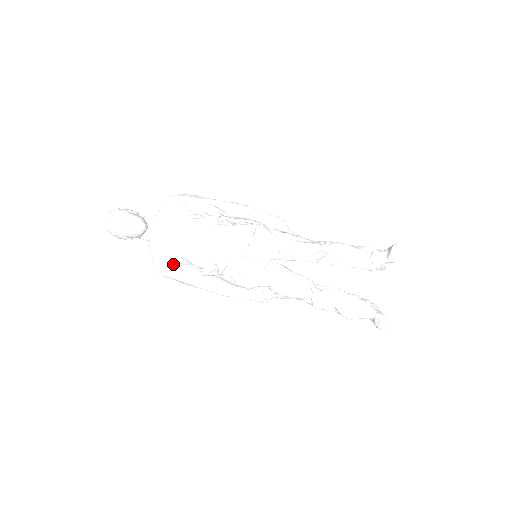
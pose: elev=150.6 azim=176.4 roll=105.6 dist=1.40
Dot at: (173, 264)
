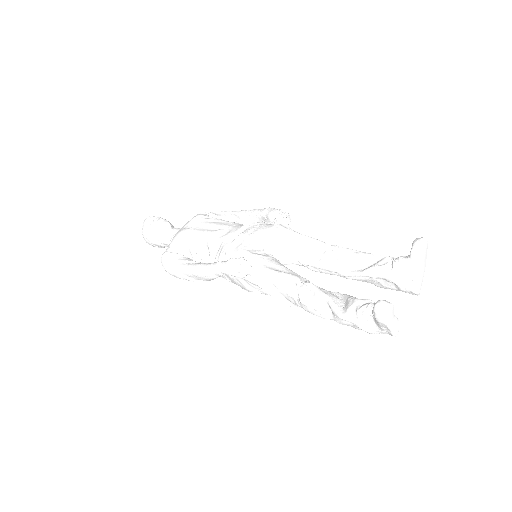
Dot at: (174, 250)
